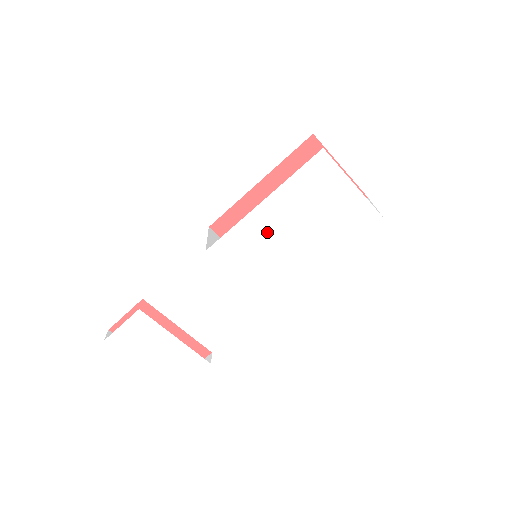
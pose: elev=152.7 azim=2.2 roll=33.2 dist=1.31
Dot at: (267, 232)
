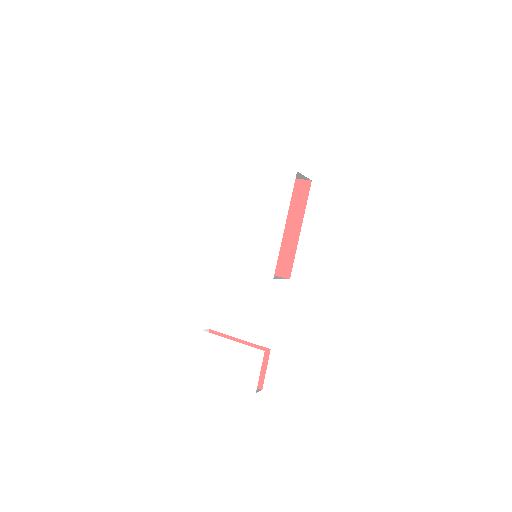
Dot at: (240, 229)
